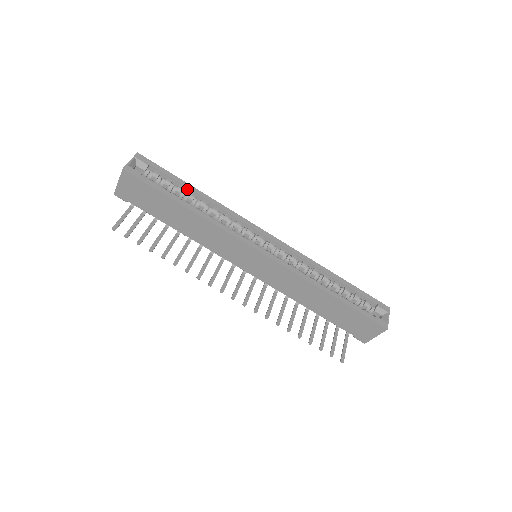
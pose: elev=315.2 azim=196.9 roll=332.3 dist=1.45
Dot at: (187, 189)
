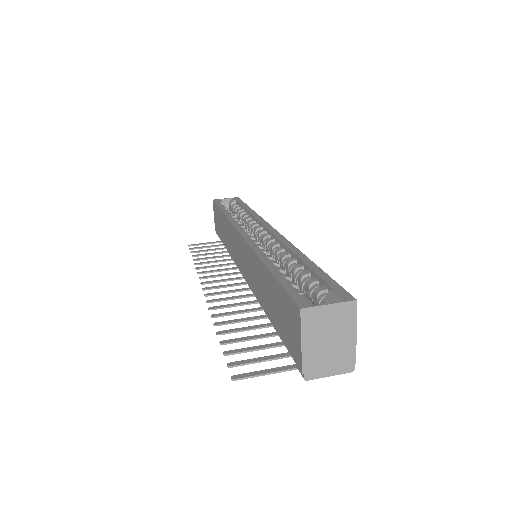
Dot at: (244, 209)
